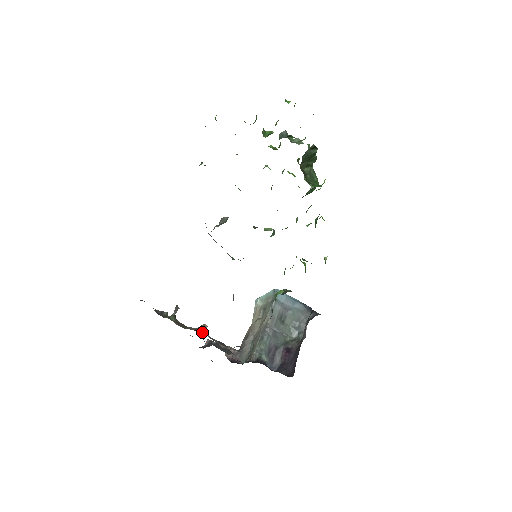
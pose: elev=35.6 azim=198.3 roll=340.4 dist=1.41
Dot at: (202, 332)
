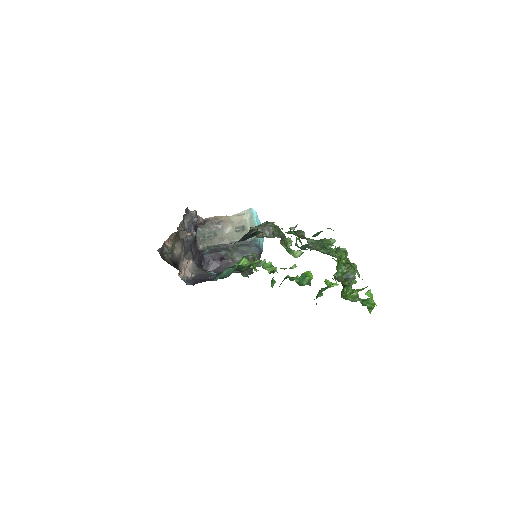
Dot at: (180, 256)
